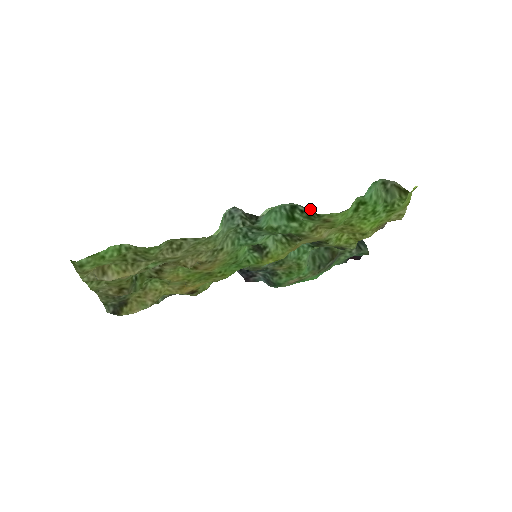
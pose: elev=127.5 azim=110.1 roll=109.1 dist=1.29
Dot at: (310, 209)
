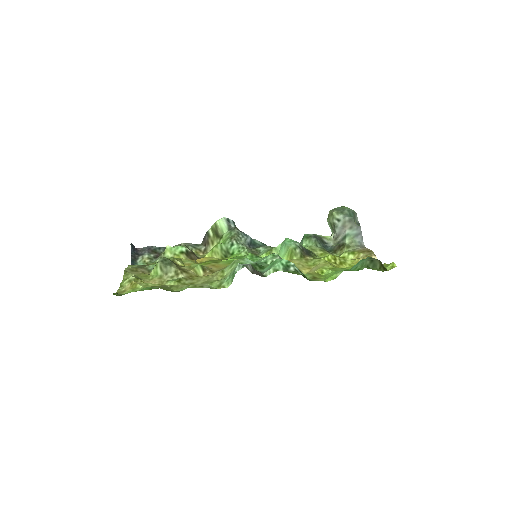
Dot at: (304, 275)
